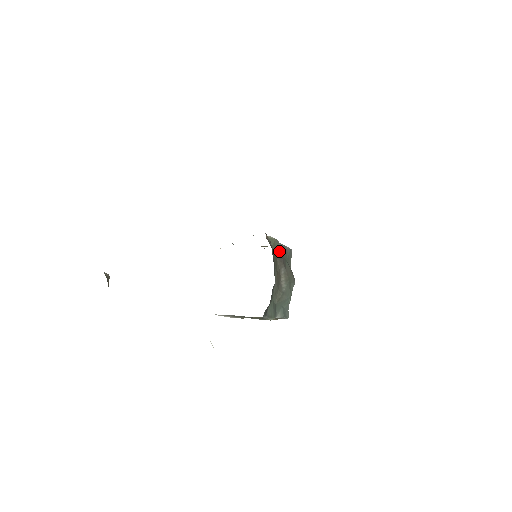
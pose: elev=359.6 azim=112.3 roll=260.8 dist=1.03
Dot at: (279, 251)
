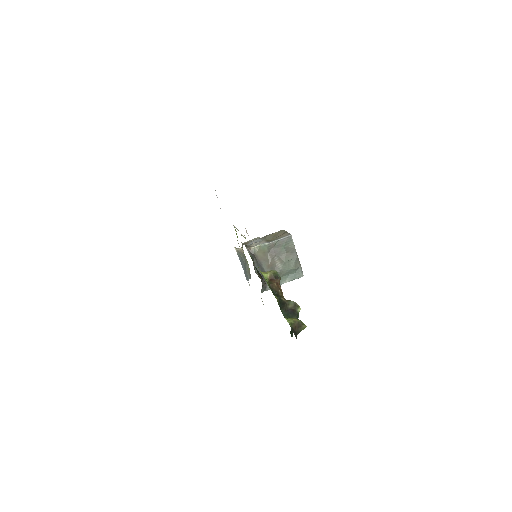
Dot at: (269, 248)
